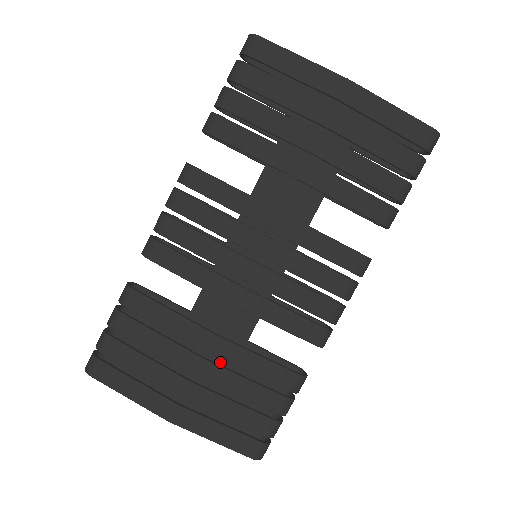
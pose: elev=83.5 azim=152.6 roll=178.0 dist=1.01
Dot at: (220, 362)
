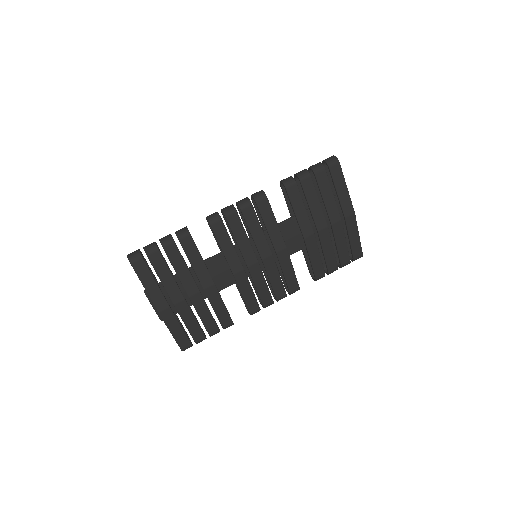
Dot at: occluded
